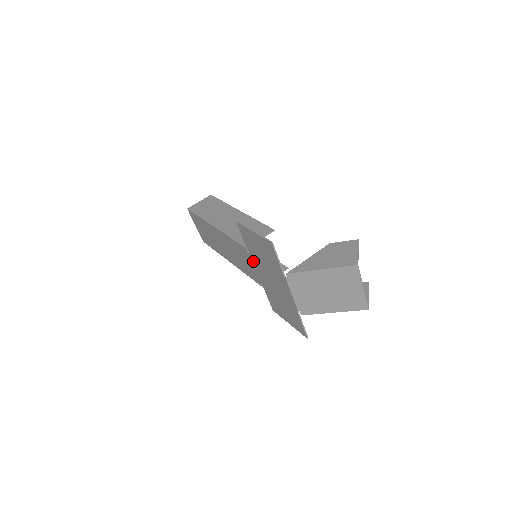
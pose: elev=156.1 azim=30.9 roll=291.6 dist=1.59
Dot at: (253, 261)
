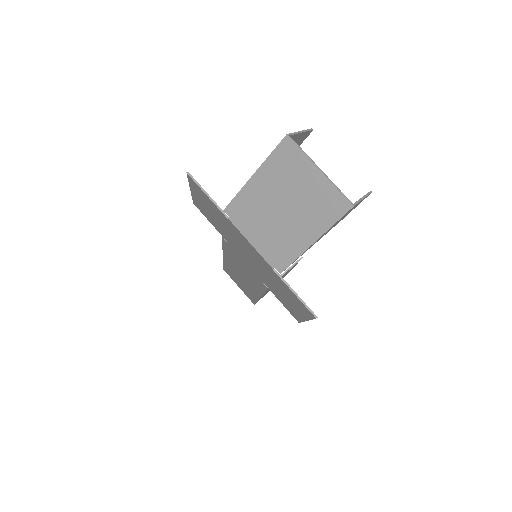
Dot at: (234, 250)
